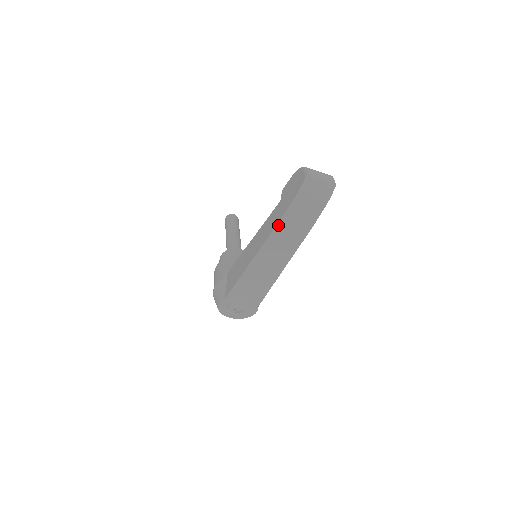
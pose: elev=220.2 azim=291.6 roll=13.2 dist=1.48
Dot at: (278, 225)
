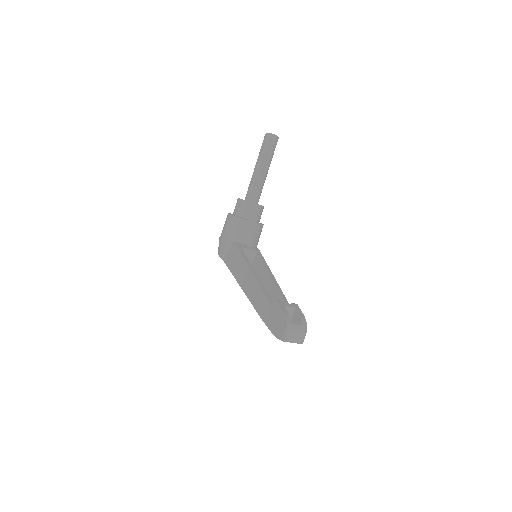
Dot at: (260, 316)
